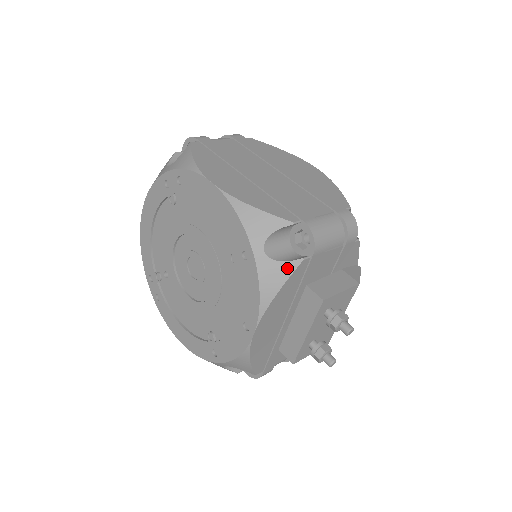
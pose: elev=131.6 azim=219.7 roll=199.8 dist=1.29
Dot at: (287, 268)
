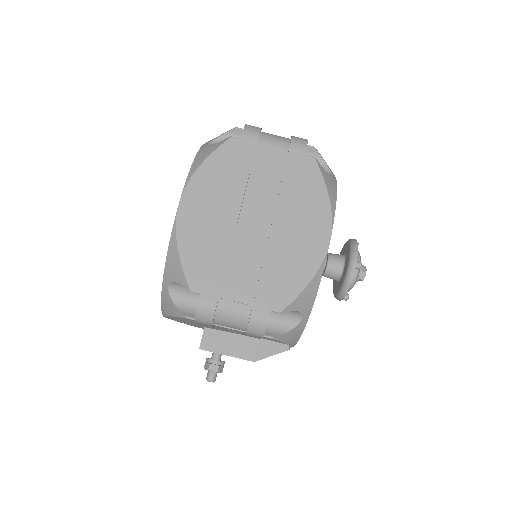
Dot at: (176, 311)
